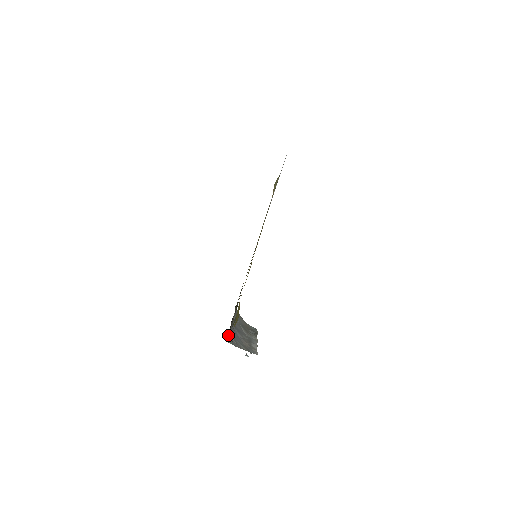
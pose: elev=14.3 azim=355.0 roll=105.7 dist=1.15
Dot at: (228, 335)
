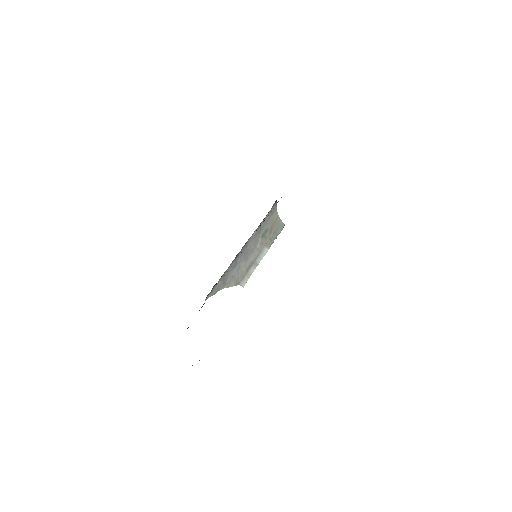
Dot at: occluded
